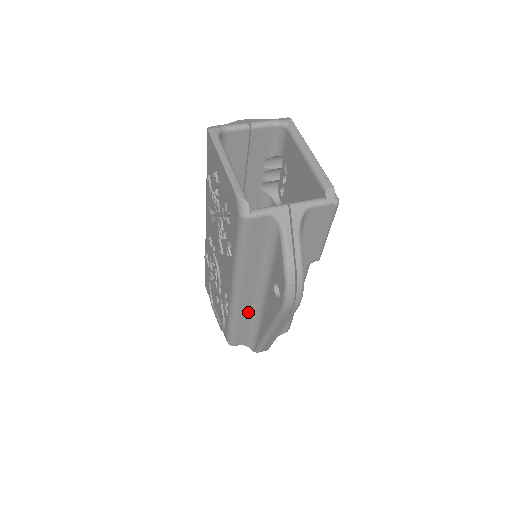
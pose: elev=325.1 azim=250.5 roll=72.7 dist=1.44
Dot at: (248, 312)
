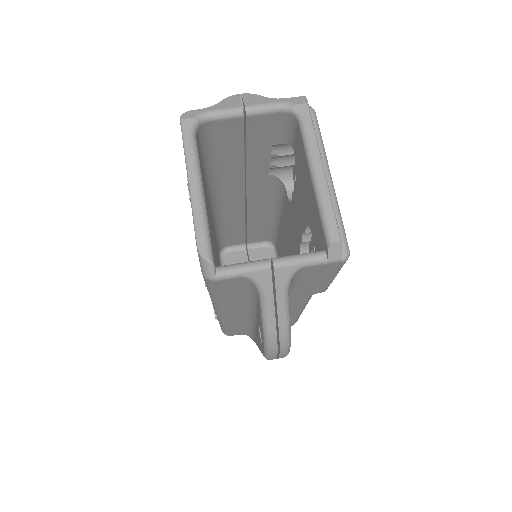
Dot at: (239, 322)
